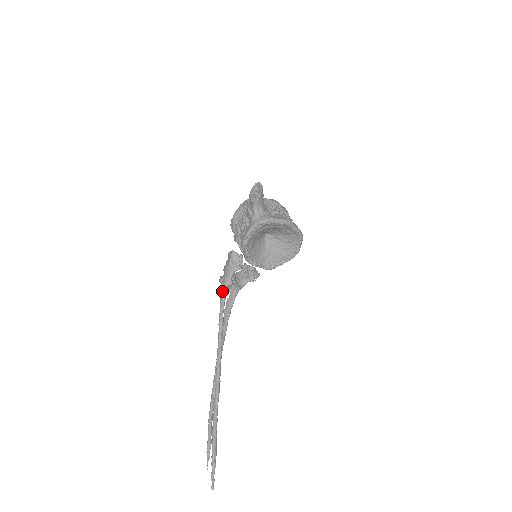
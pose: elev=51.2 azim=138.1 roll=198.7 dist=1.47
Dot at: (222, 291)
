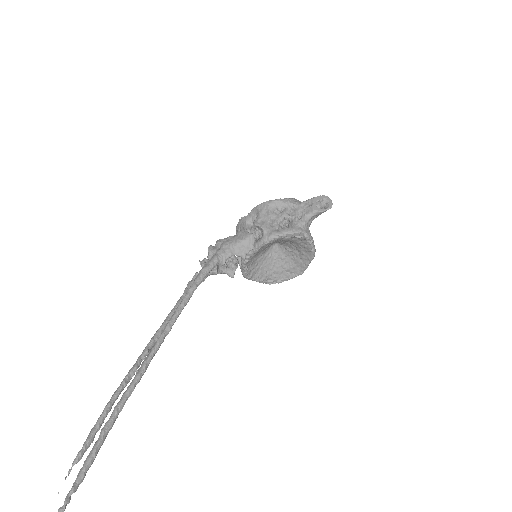
Dot at: (210, 263)
